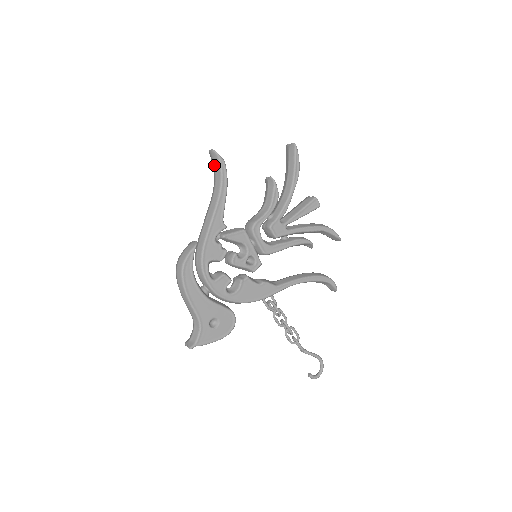
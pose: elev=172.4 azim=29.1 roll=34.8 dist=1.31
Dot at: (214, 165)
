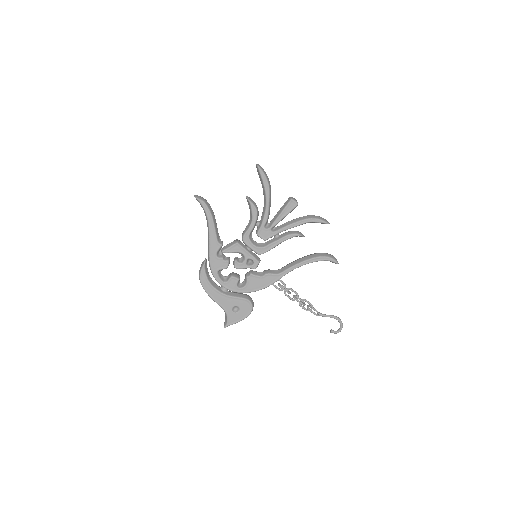
Dot at: occluded
